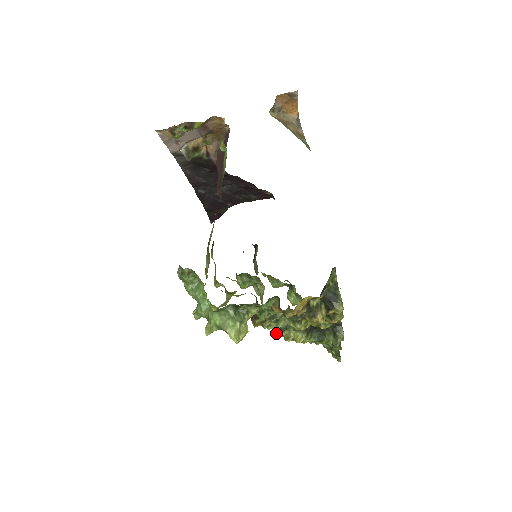
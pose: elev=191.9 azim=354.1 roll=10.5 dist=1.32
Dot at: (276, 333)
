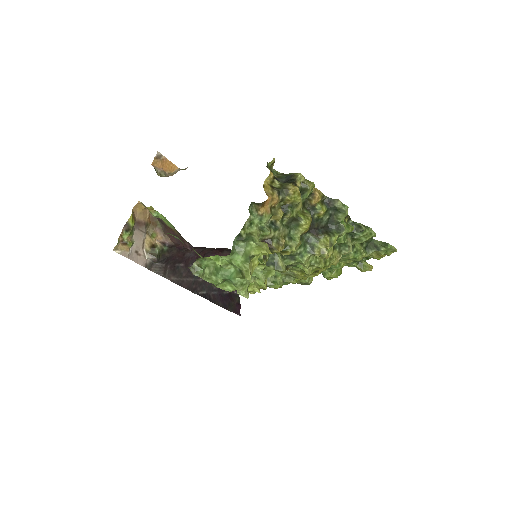
Dot at: (317, 265)
